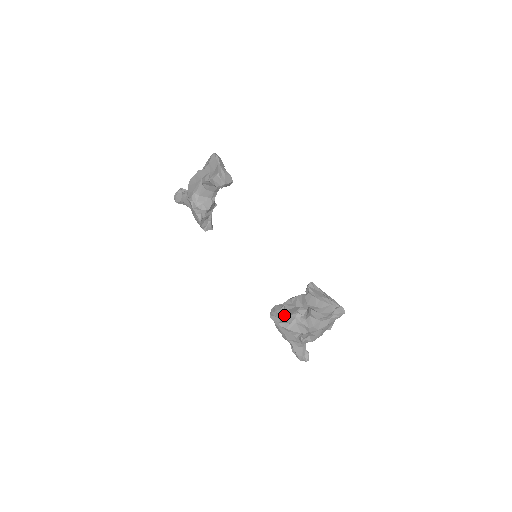
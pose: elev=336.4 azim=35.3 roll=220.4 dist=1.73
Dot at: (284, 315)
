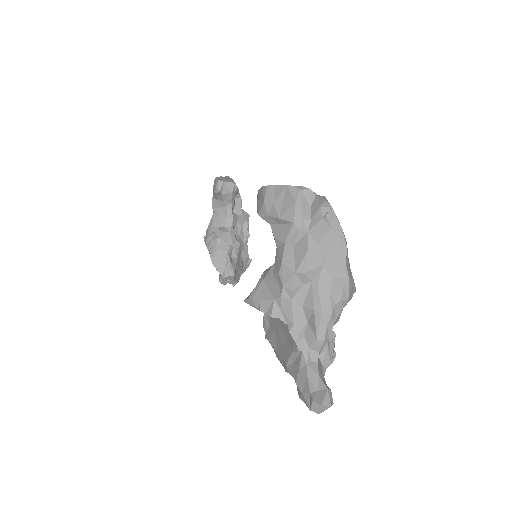
Dot at: occluded
